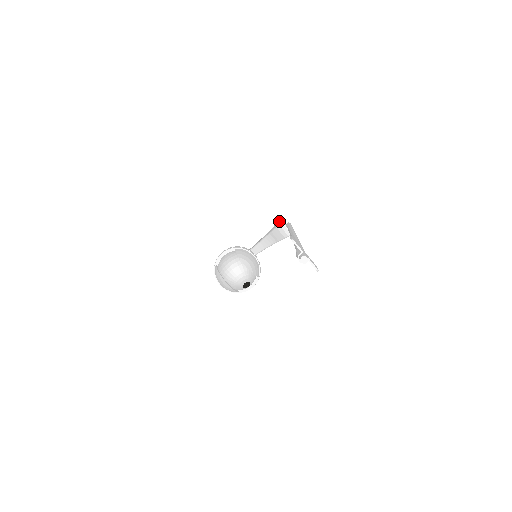
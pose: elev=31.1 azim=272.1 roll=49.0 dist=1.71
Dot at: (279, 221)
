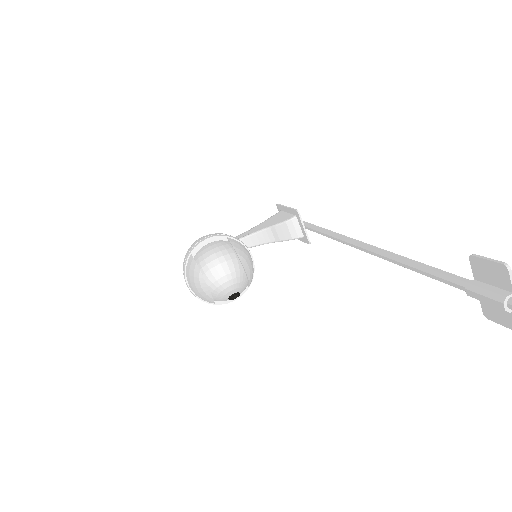
Dot at: (284, 213)
